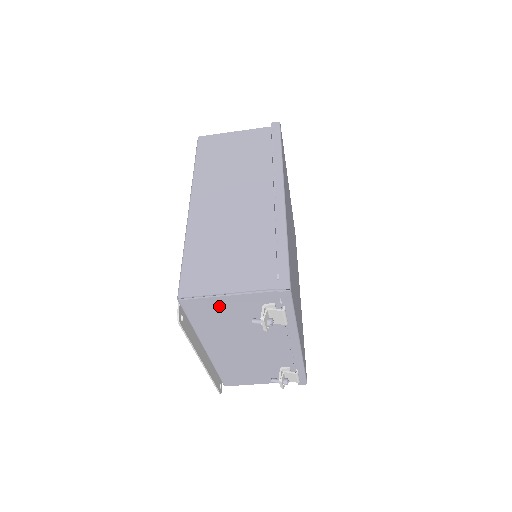
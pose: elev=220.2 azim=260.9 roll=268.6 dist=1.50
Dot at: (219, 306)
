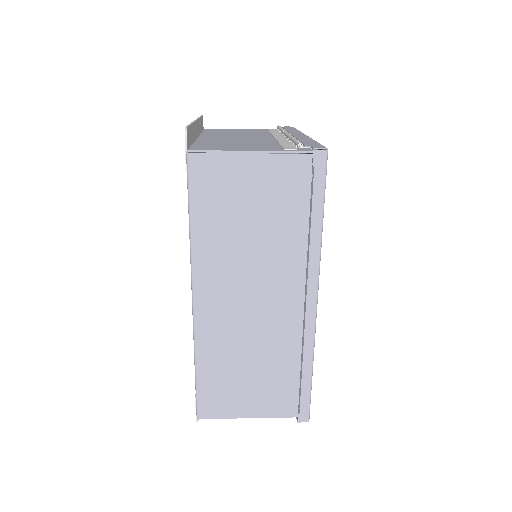
Dot at: occluded
